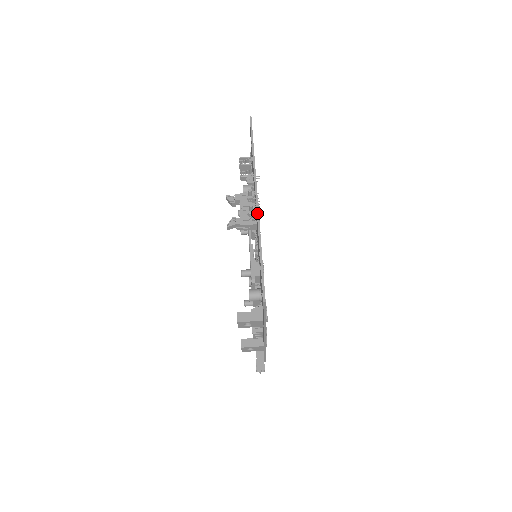
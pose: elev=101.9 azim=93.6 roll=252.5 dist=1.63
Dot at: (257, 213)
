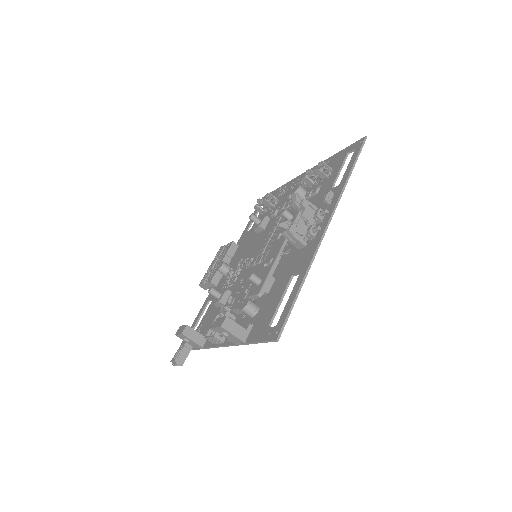
Dot at: (320, 241)
